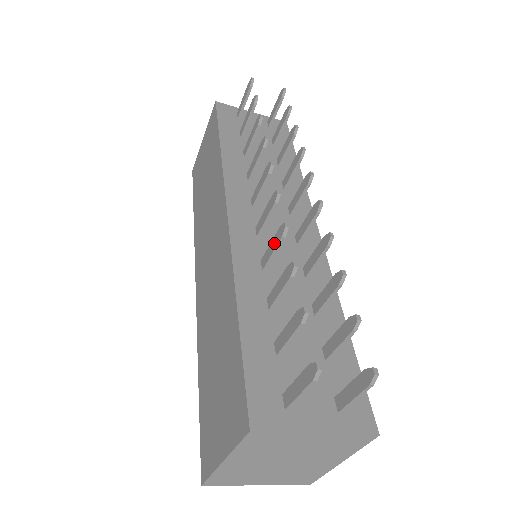
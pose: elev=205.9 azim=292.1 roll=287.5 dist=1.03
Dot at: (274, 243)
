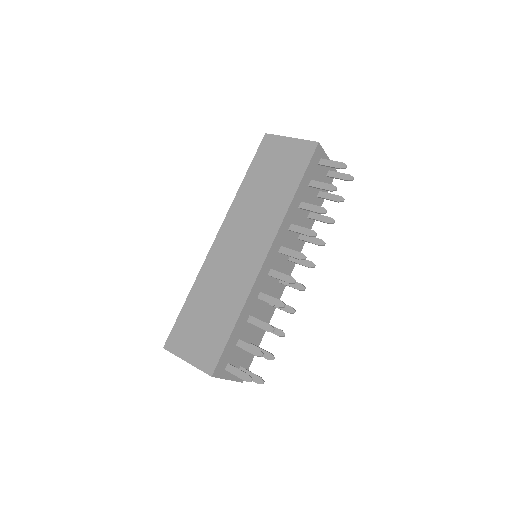
Dot at: (273, 301)
